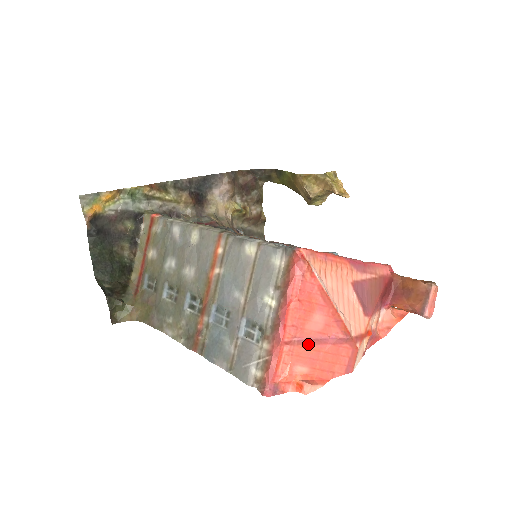
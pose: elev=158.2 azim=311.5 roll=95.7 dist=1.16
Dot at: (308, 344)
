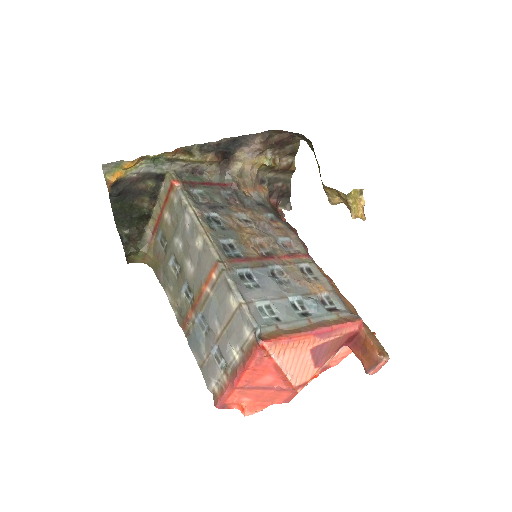
Dot at: (256, 389)
